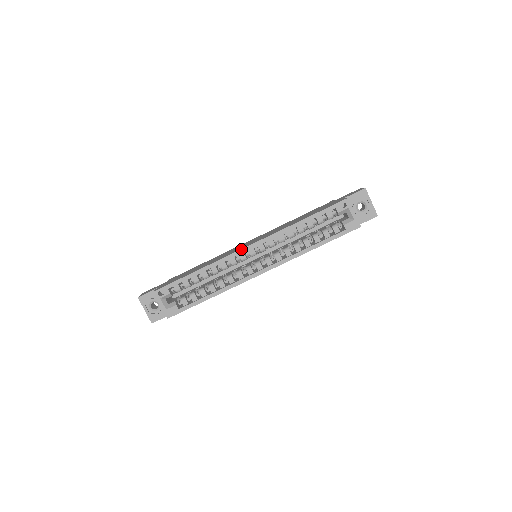
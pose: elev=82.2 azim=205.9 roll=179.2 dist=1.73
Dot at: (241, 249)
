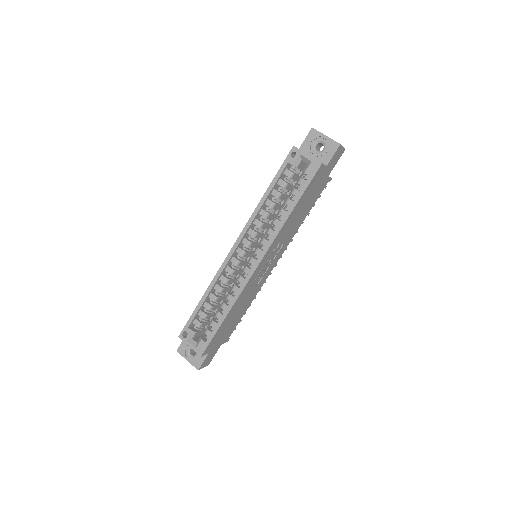
Dot at: (228, 254)
